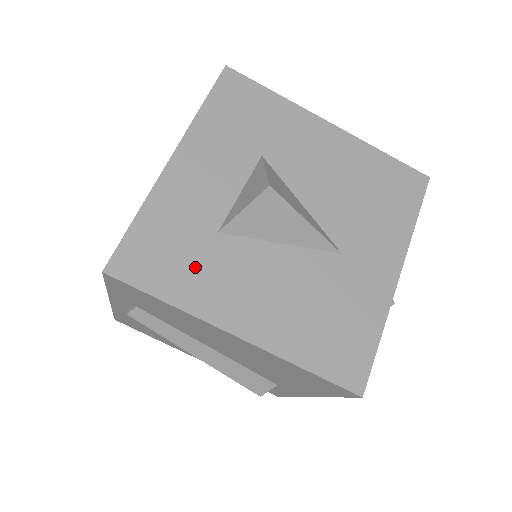
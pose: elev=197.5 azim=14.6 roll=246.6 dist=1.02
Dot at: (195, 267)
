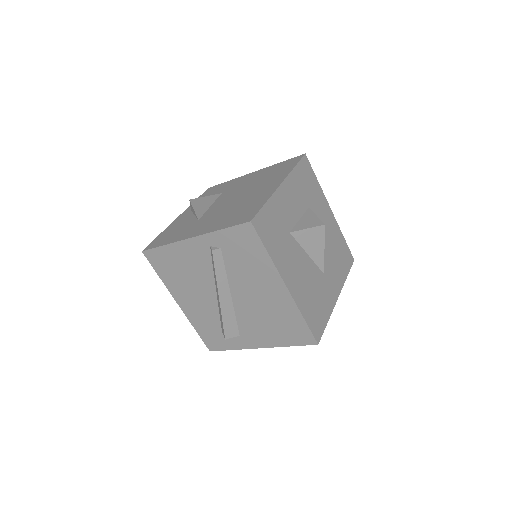
Dot at: (280, 243)
